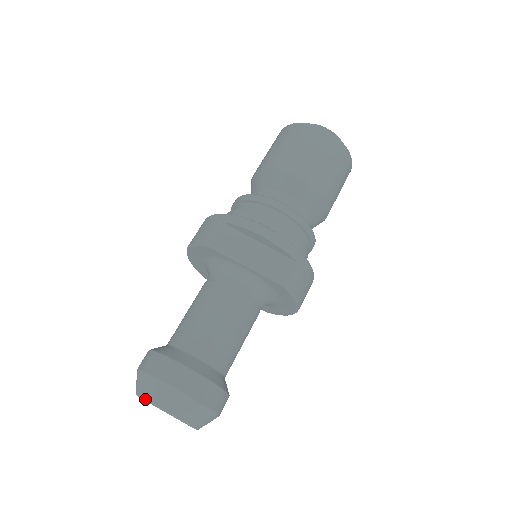
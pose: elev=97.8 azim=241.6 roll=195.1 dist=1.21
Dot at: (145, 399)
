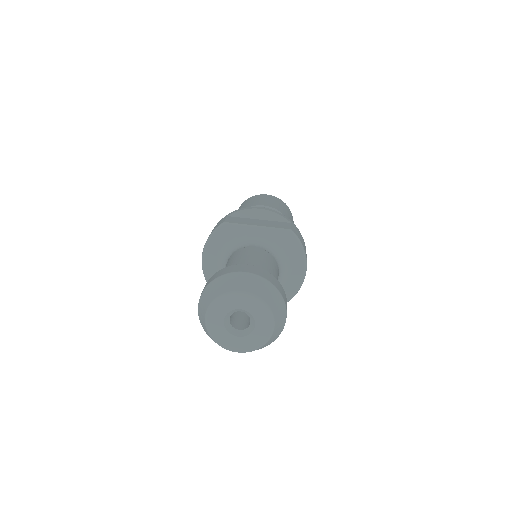
Dot at: (220, 295)
